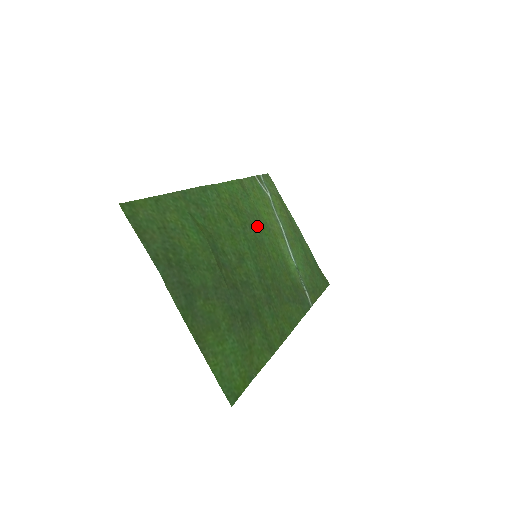
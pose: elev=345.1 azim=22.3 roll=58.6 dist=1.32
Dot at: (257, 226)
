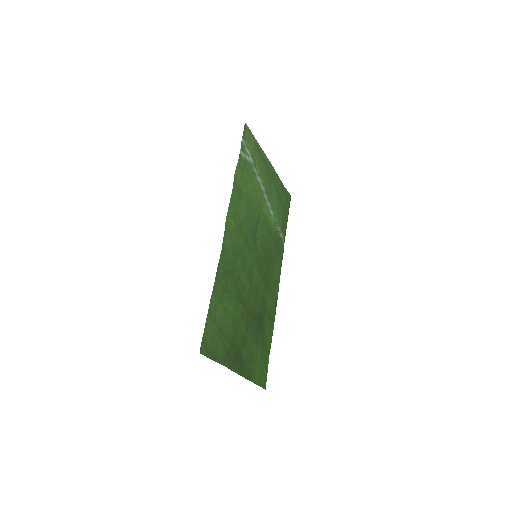
Dot at: (252, 221)
